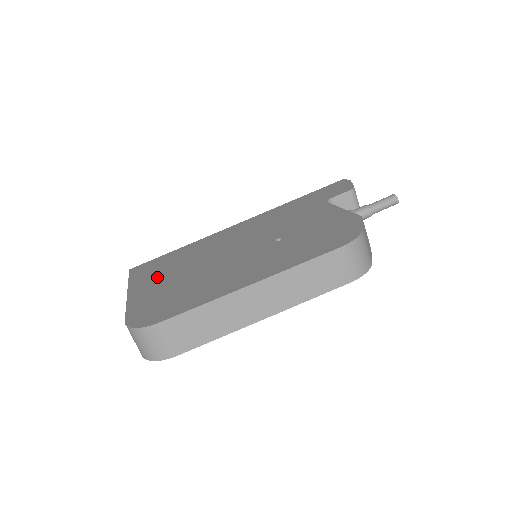
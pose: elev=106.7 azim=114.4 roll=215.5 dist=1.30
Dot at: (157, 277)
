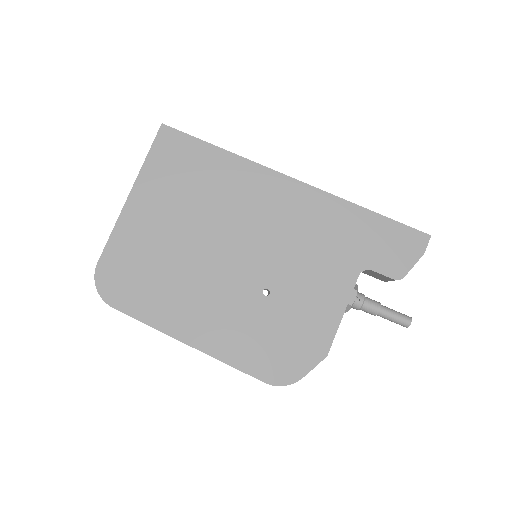
Dot at: (163, 201)
